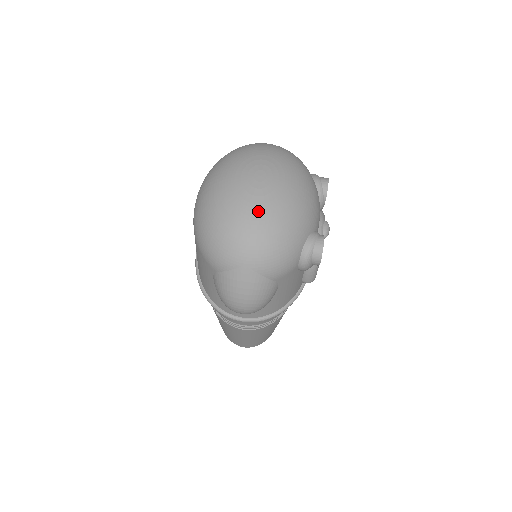
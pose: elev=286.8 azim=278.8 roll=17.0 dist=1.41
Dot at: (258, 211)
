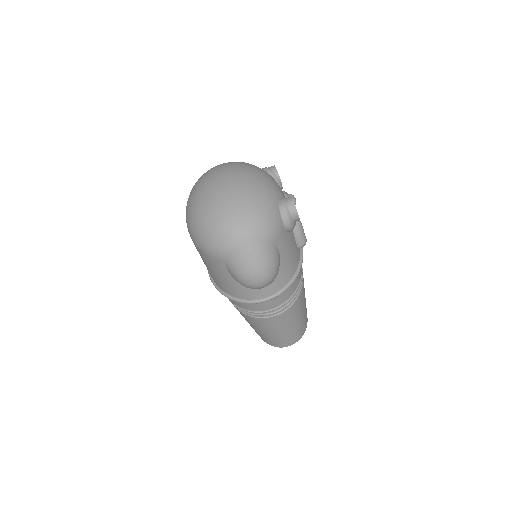
Dot at: (232, 199)
